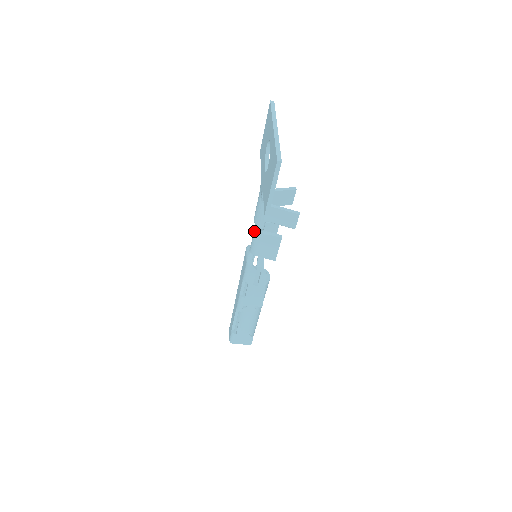
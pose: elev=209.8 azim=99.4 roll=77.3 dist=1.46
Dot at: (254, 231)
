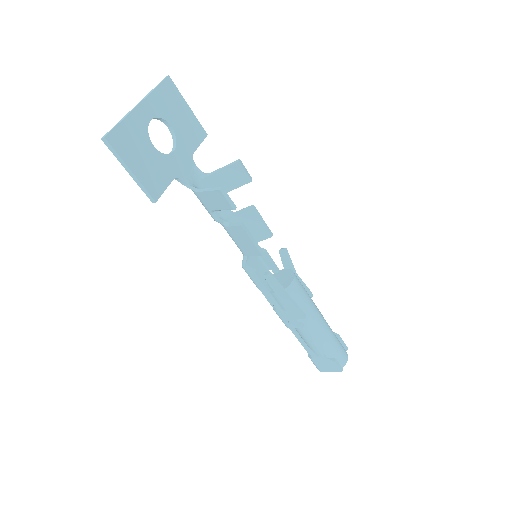
Dot at: occluded
